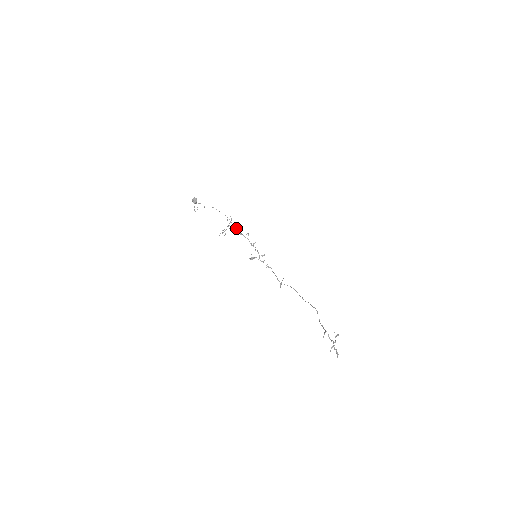
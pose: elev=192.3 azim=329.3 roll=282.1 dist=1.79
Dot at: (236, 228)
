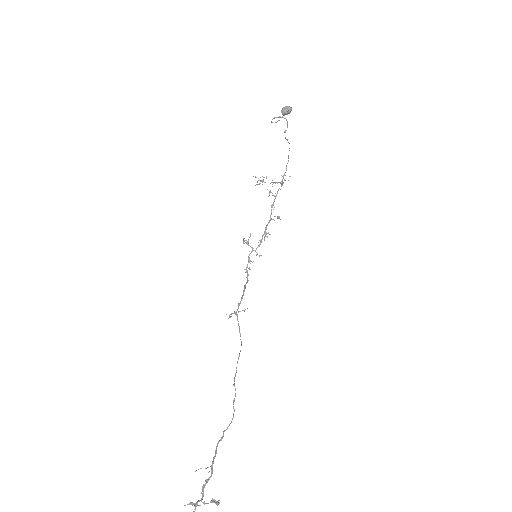
Dot at: occluded
